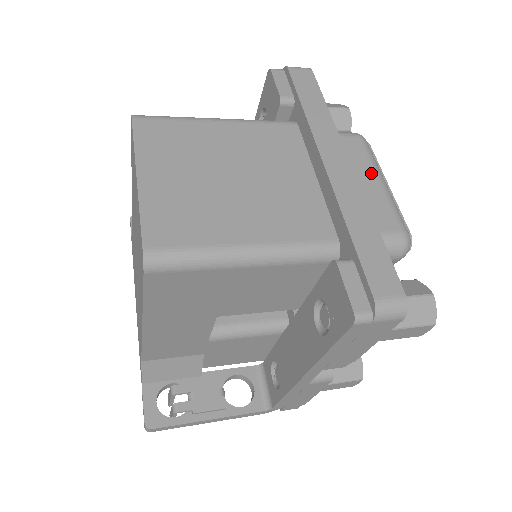
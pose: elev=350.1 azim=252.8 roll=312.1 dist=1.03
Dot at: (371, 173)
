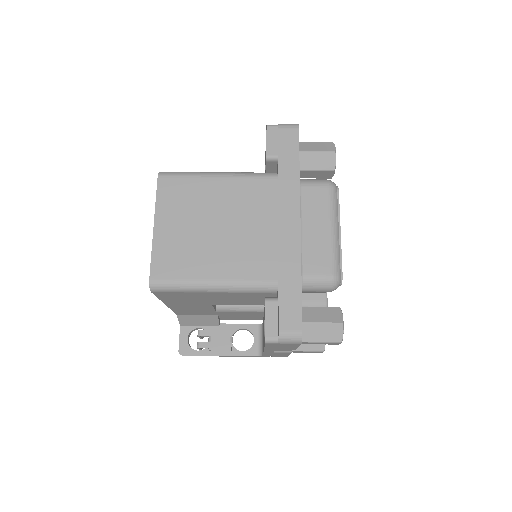
Dot at: (325, 222)
